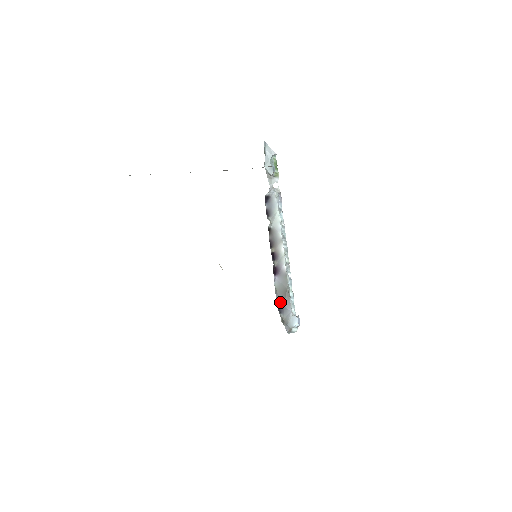
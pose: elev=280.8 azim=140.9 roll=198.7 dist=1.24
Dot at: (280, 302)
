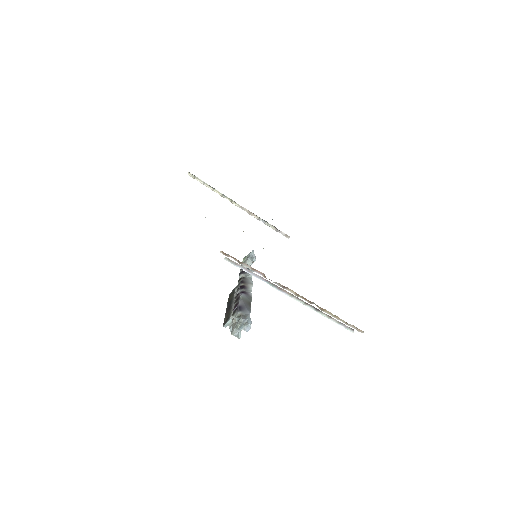
Dot at: (243, 304)
